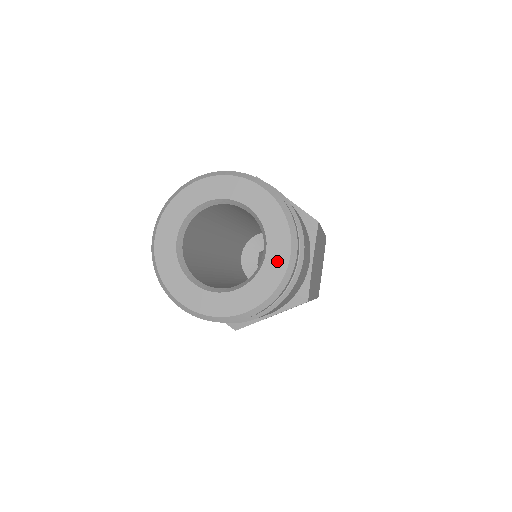
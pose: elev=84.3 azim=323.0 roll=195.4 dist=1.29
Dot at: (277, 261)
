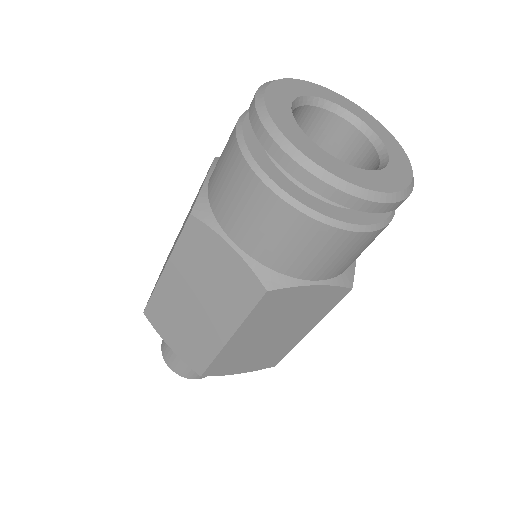
Dot at: (376, 125)
